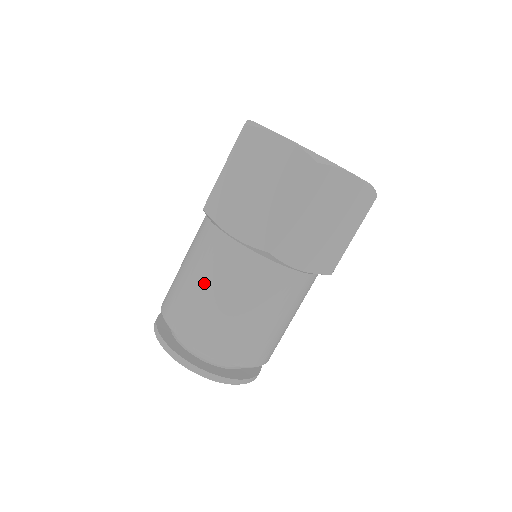
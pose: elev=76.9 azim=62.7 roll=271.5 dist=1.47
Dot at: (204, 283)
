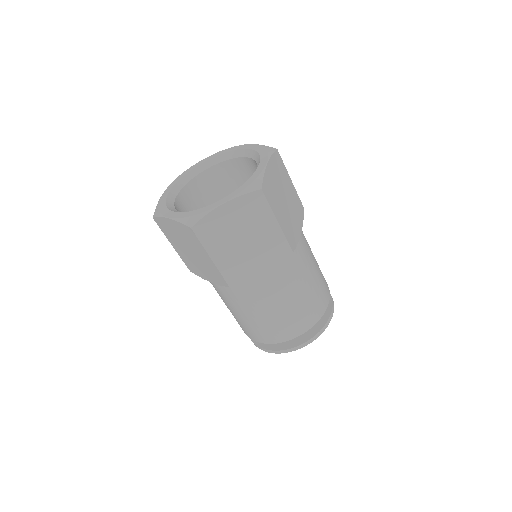
Dot at: (231, 309)
